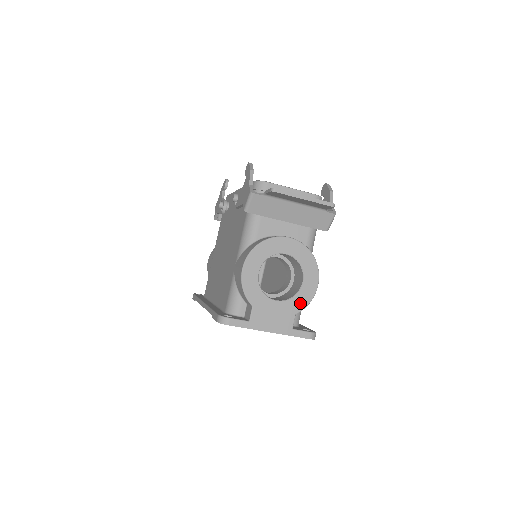
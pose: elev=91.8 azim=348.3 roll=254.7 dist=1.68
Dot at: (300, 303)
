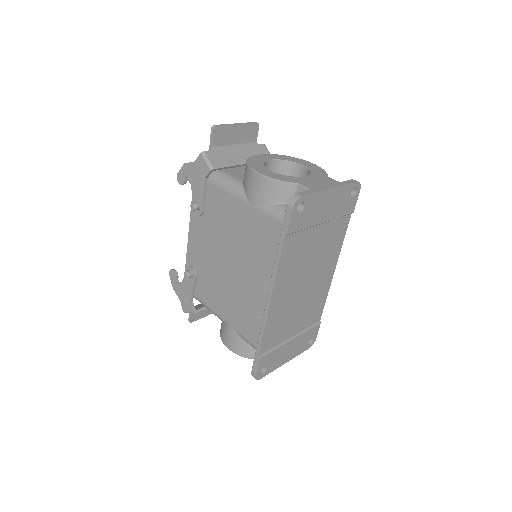
Dot at: (320, 172)
